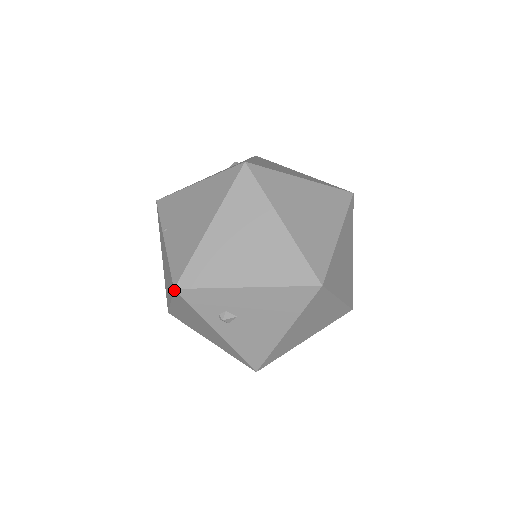
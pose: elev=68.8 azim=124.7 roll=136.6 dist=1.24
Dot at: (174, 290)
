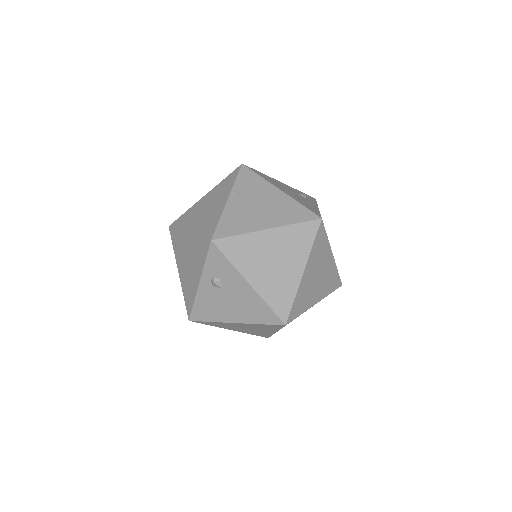
Dot at: (210, 240)
